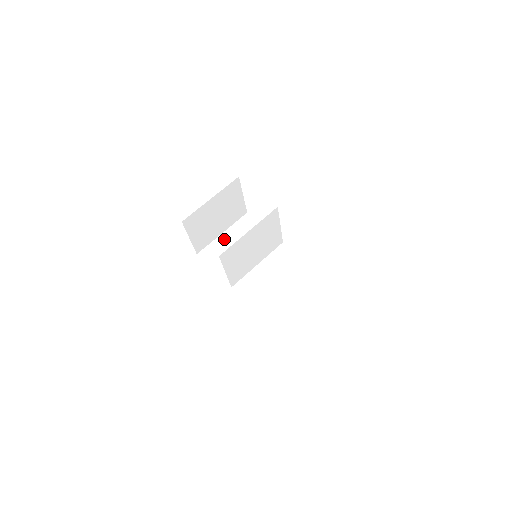
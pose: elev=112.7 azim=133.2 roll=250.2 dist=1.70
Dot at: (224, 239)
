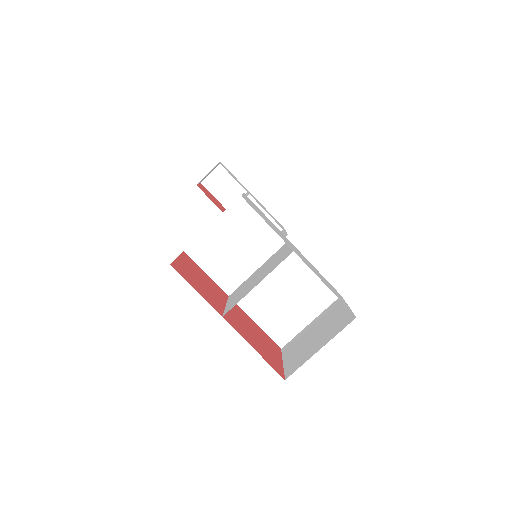
Dot at: (216, 231)
